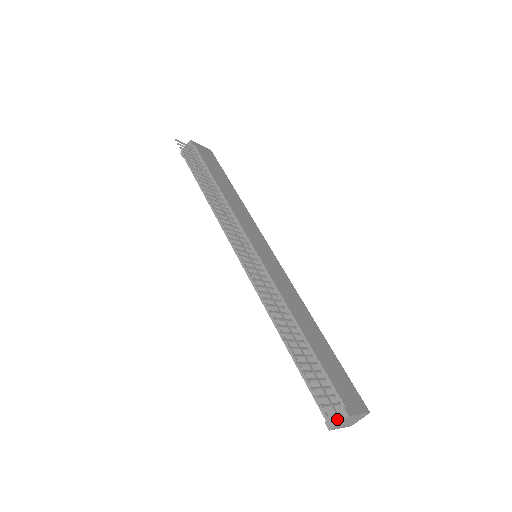
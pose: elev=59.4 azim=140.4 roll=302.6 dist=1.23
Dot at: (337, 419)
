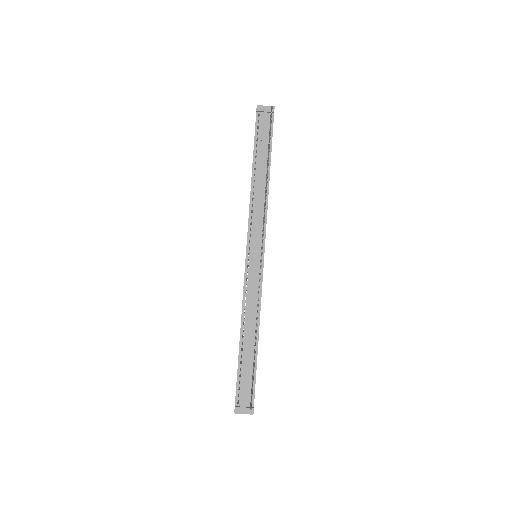
Dot at: (245, 411)
